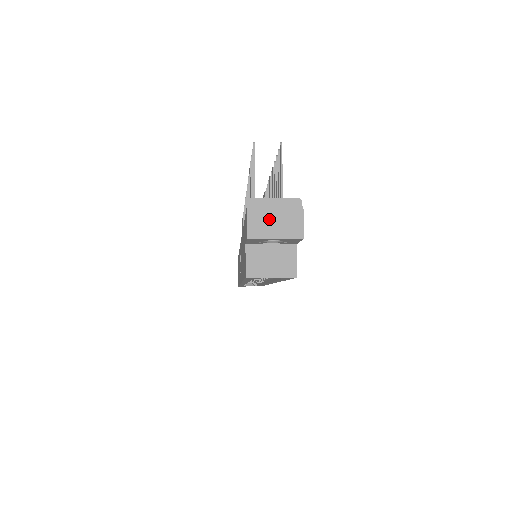
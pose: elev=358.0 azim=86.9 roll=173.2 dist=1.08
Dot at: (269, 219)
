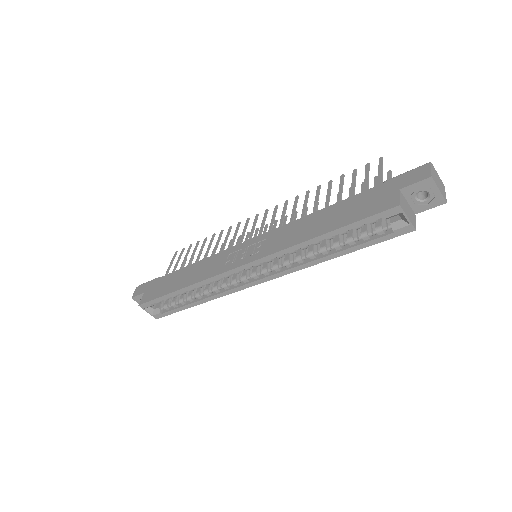
Dot at: (437, 179)
